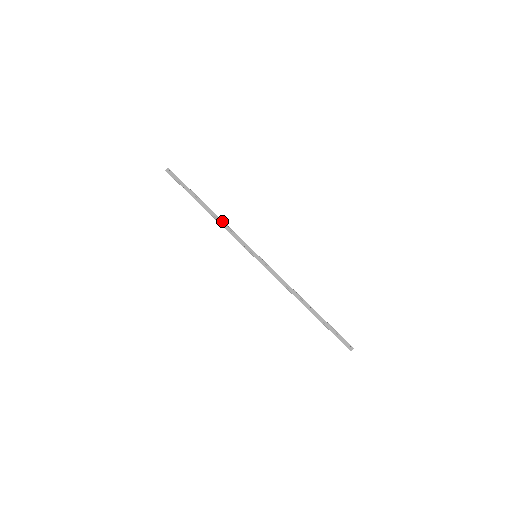
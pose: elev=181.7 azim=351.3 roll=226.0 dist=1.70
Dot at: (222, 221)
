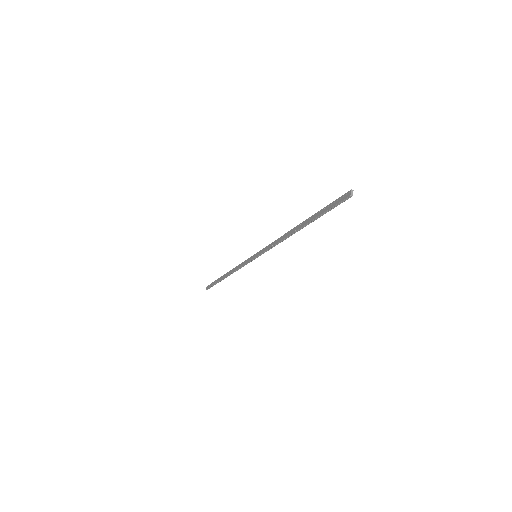
Dot at: (233, 269)
